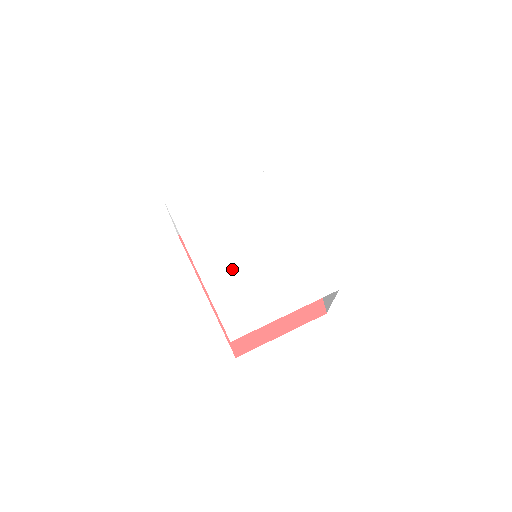
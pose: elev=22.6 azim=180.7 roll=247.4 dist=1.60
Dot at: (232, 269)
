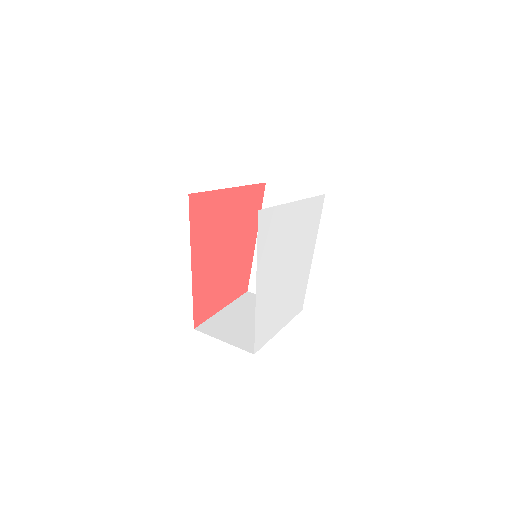
Dot at: (271, 292)
